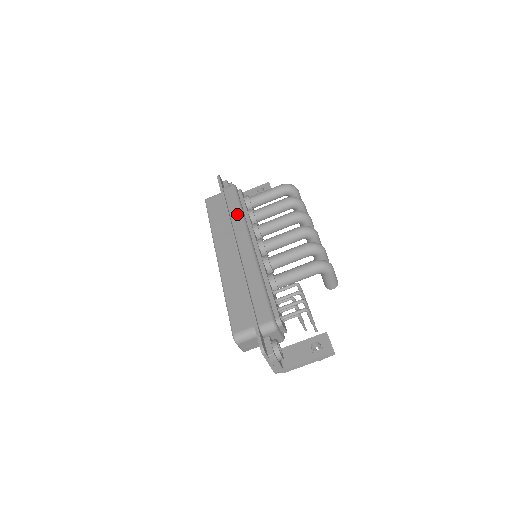
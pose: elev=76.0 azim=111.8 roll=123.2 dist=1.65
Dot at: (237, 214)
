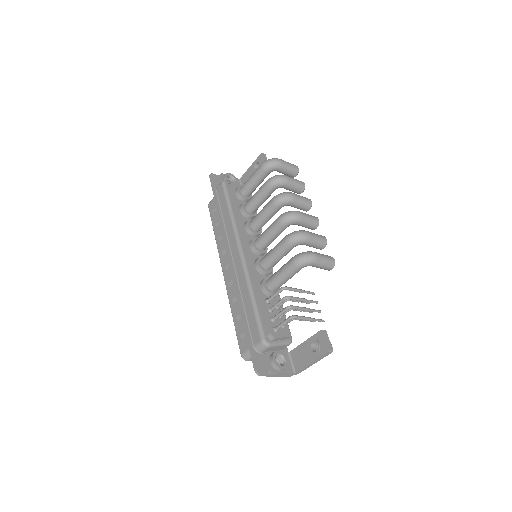
Dot at: (228, 219)
